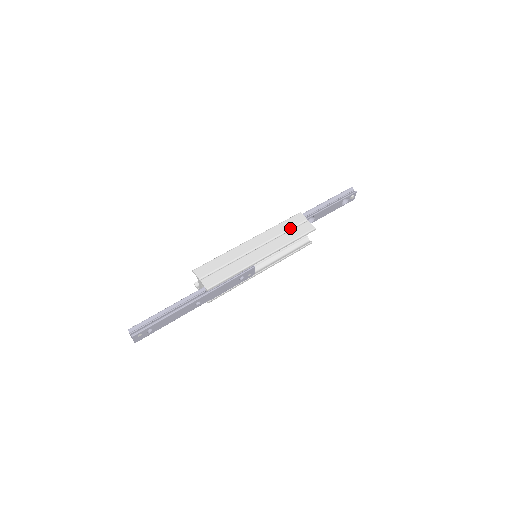
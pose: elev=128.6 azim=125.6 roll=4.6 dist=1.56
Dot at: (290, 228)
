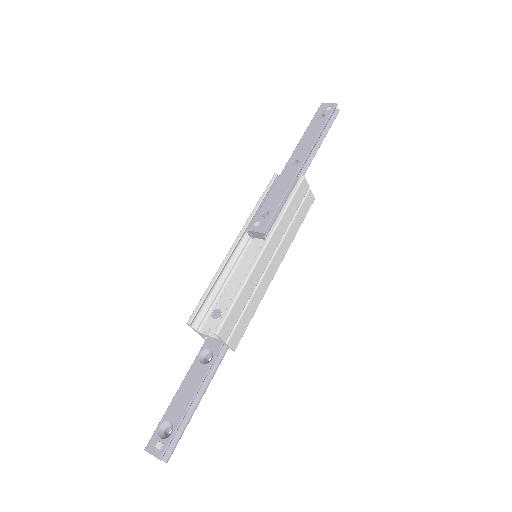
Dot at: (297, 210)
